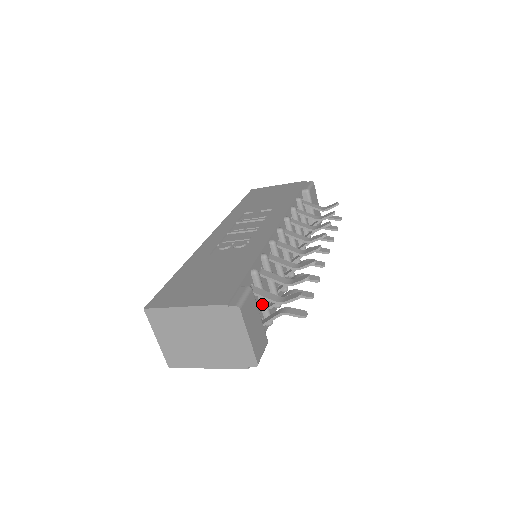
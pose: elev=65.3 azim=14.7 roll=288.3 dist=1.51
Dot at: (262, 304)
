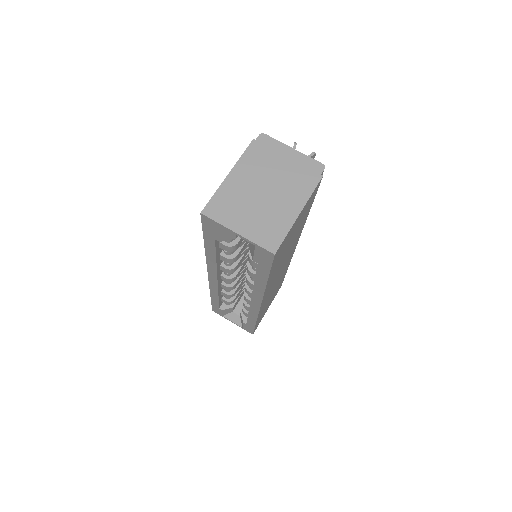
Dot at: occluded
